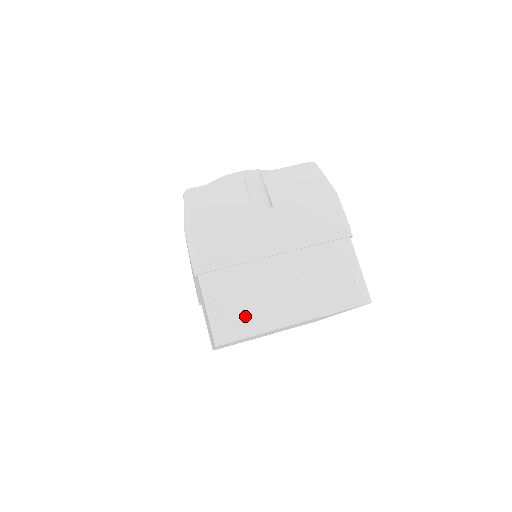
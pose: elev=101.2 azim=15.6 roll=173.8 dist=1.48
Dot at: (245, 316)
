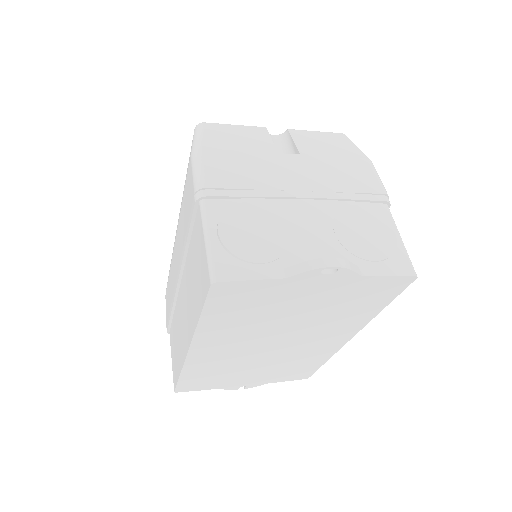
Dot at: (257, 253)
